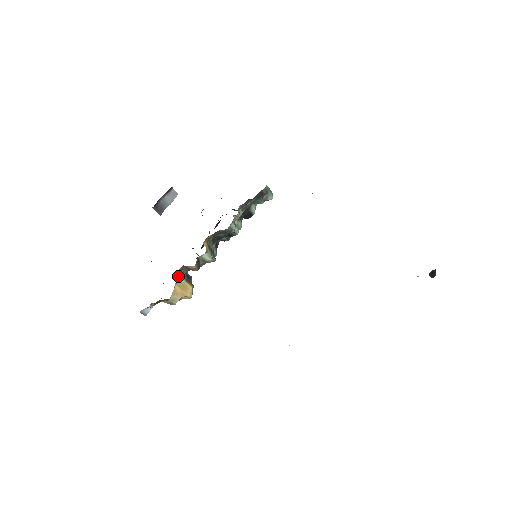
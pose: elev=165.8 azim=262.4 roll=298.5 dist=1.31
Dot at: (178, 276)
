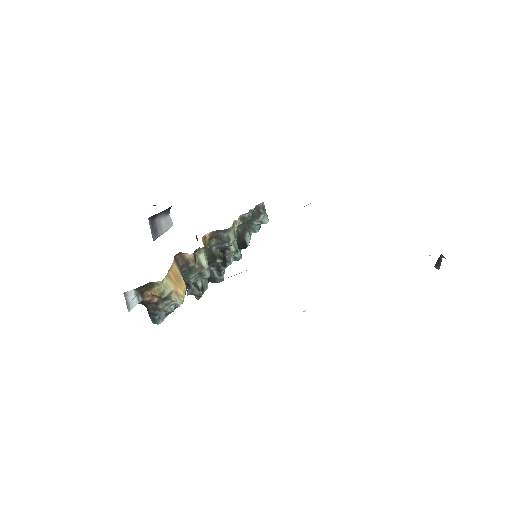
Dot at: (174, 262)
